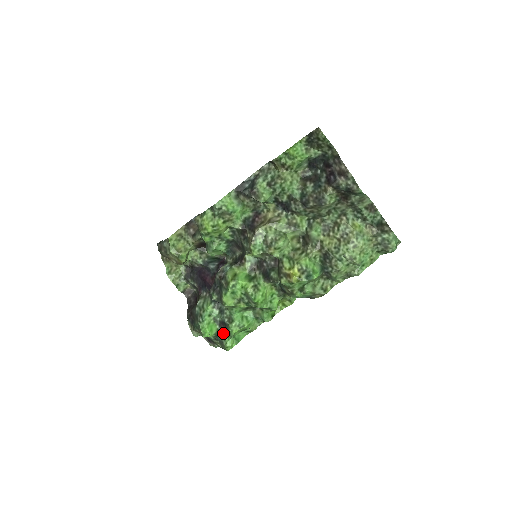
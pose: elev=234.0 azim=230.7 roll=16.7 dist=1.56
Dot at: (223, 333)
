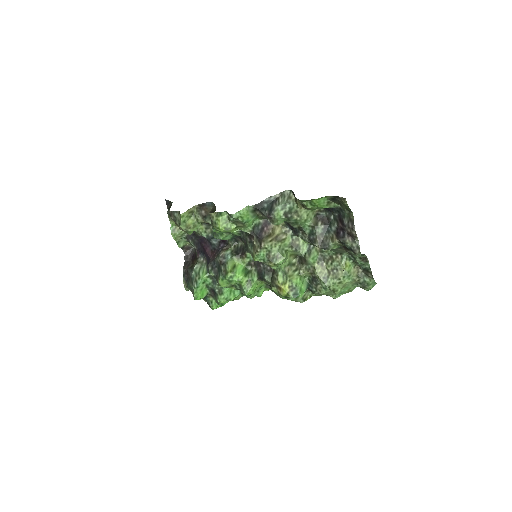
Dot at: (211, 297)
